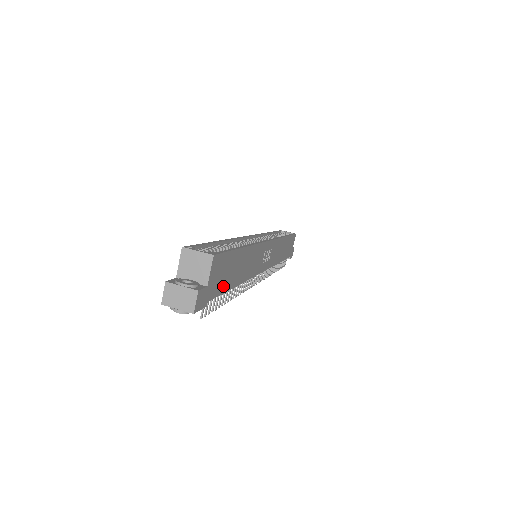
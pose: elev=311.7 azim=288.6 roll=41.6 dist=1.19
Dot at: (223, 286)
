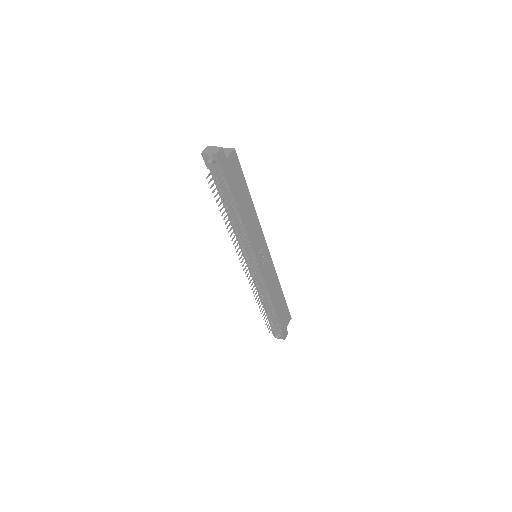
Dot at: (233, 186)
